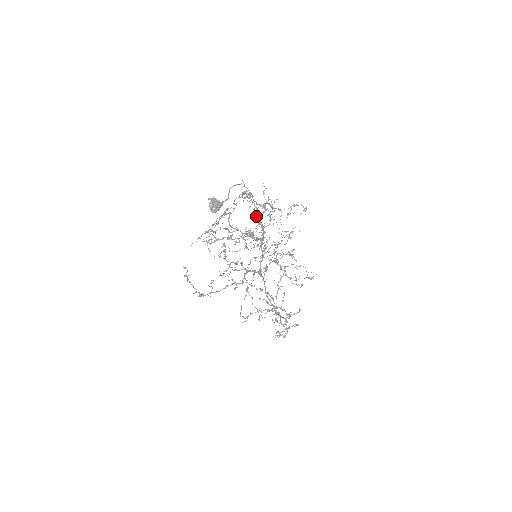
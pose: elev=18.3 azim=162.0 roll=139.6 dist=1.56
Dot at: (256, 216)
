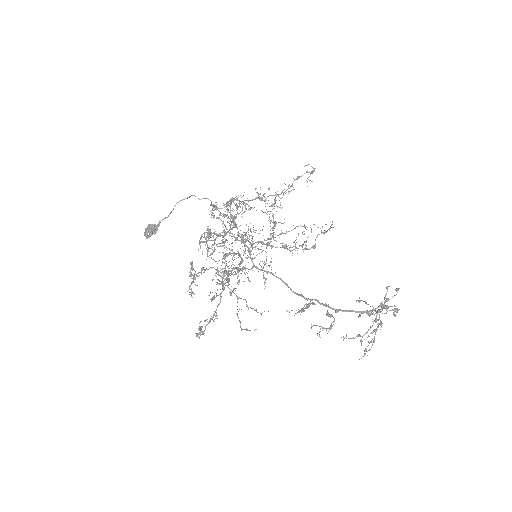
Dot at: (213, 213)
